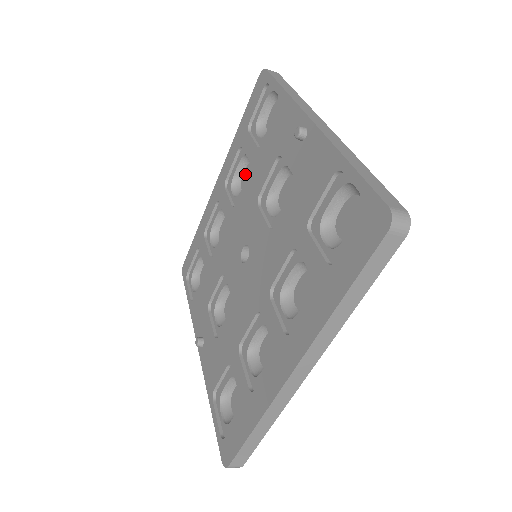
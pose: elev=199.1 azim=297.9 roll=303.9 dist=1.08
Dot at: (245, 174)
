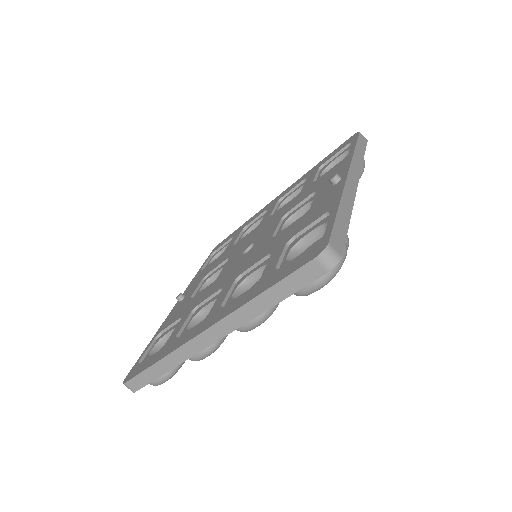
Dot at: occluded
